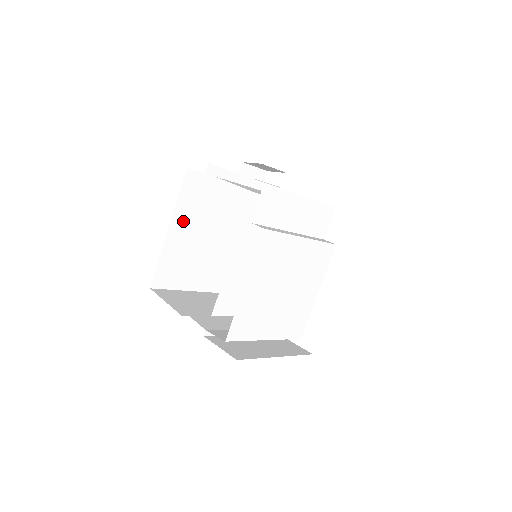
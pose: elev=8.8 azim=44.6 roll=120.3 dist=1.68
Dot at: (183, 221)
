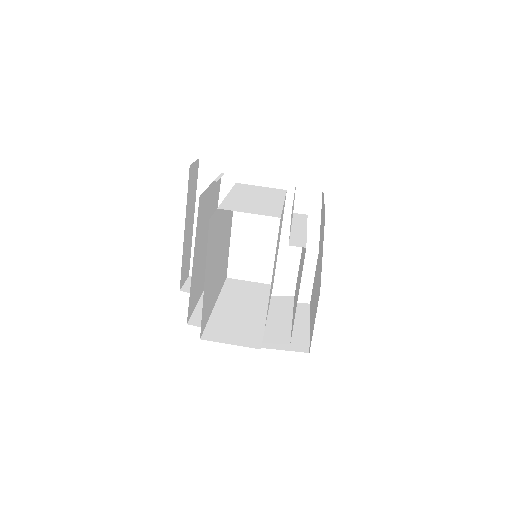
Dot at: (208, 266)
